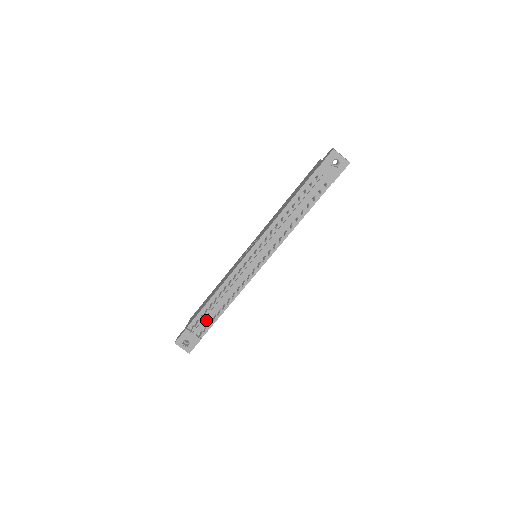
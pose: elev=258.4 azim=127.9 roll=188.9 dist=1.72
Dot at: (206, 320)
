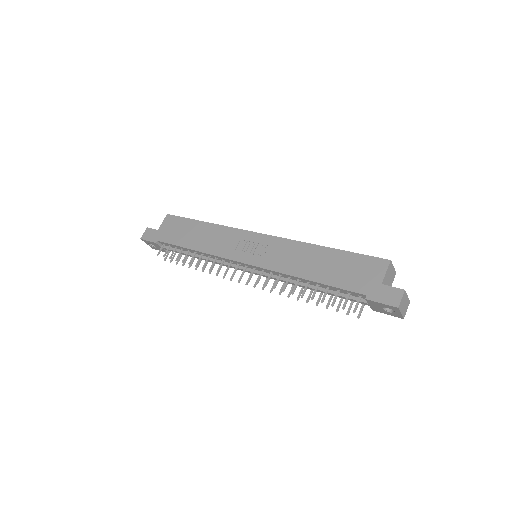
Dot at: occluded
